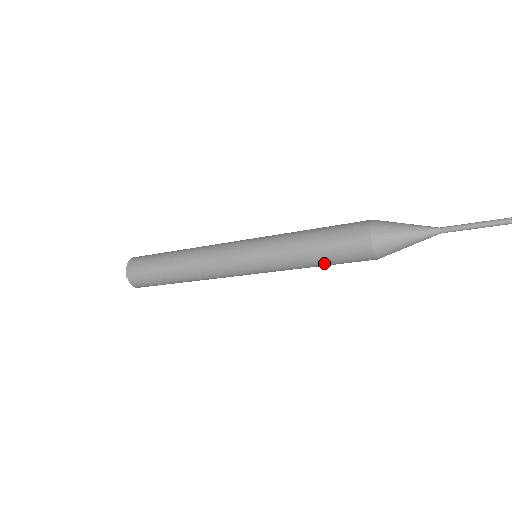
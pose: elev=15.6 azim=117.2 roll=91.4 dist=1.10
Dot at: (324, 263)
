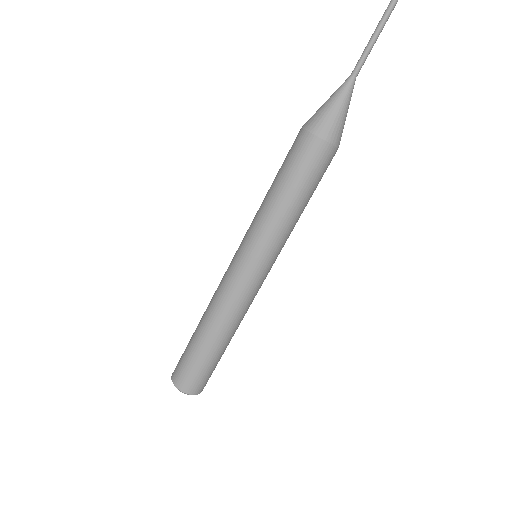
Dot at: (296, 191)
